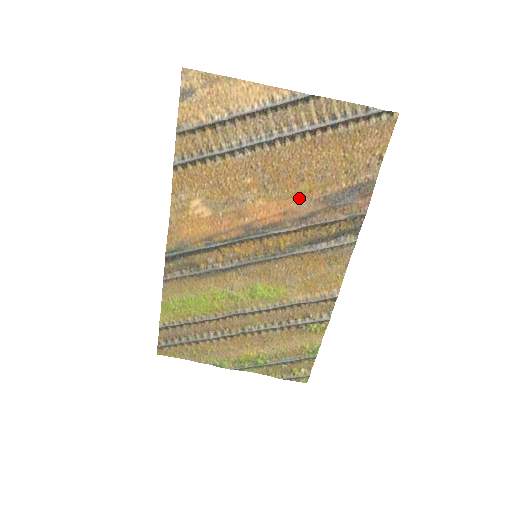
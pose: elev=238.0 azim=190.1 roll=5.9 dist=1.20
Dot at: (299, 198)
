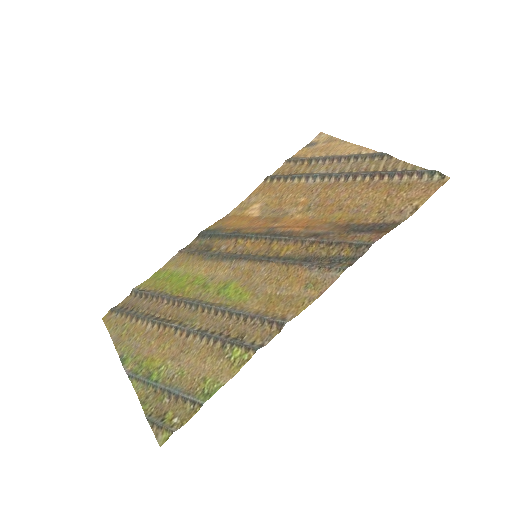
Dot at: (327, 222)
